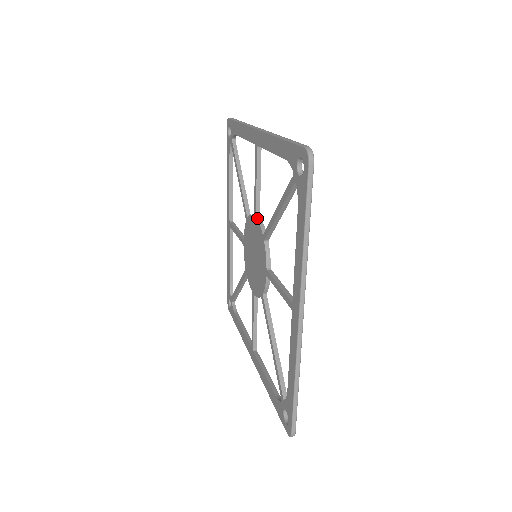
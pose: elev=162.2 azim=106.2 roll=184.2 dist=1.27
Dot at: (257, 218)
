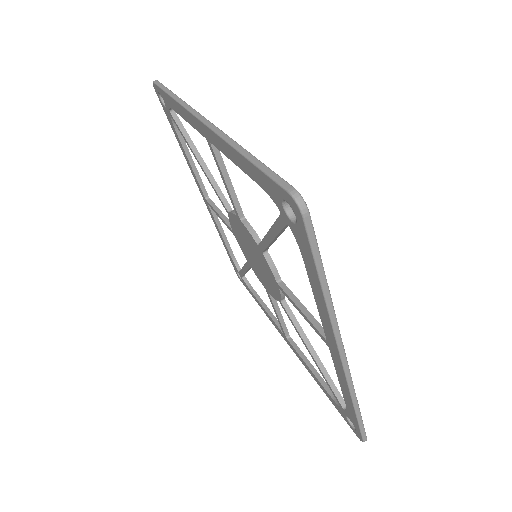
Dot at: (242, 222)
